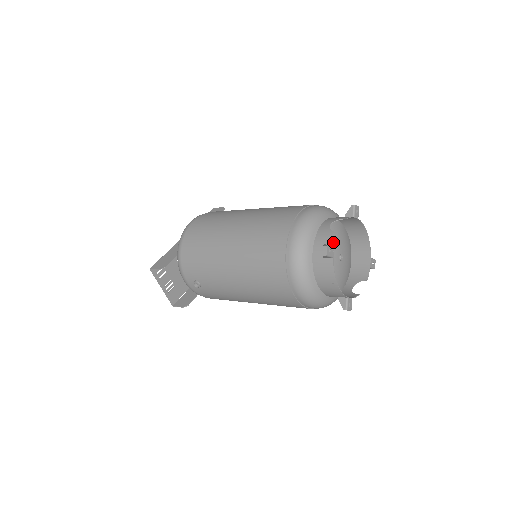
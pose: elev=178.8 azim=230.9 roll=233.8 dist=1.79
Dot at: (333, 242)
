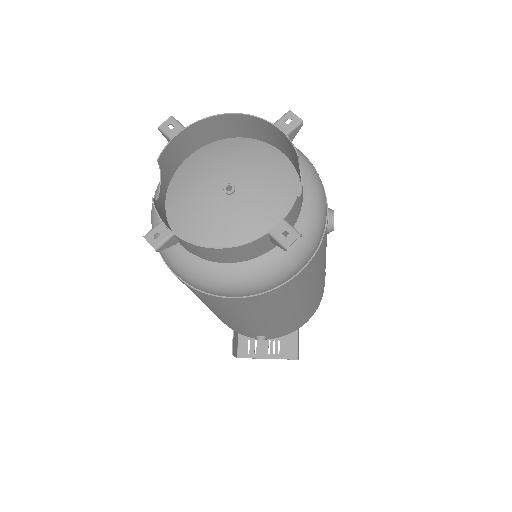
Dot at: occluded
